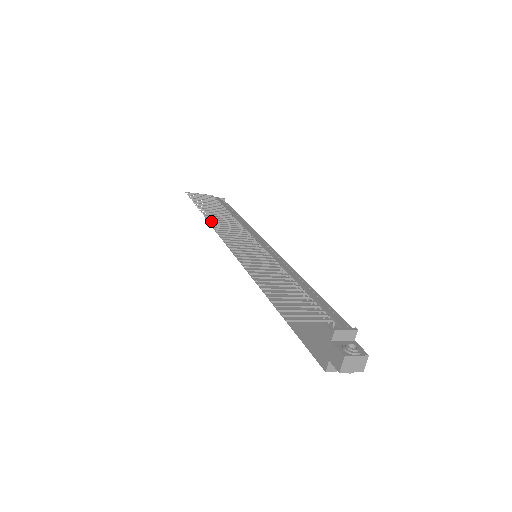
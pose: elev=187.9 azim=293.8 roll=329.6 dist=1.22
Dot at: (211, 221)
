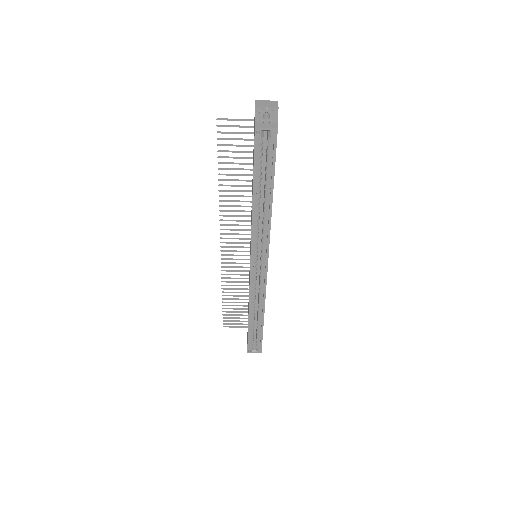
Dot at: occluded
